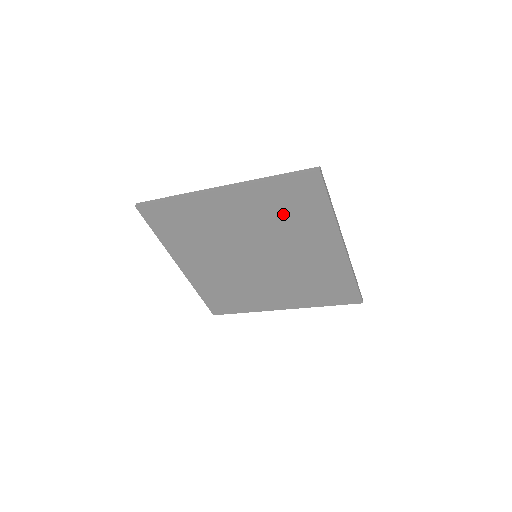
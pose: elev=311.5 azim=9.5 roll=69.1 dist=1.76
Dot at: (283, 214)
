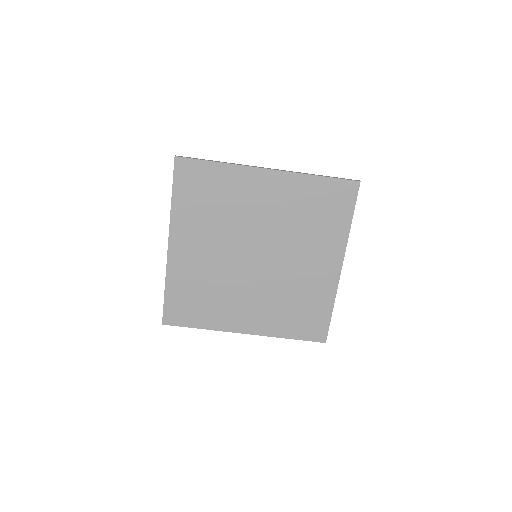
Dot at: (309, 215)
